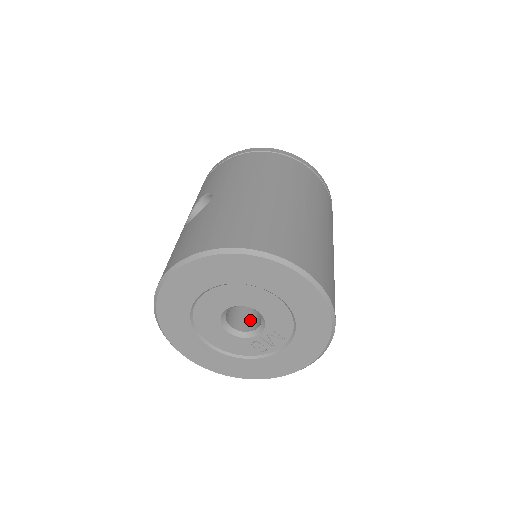
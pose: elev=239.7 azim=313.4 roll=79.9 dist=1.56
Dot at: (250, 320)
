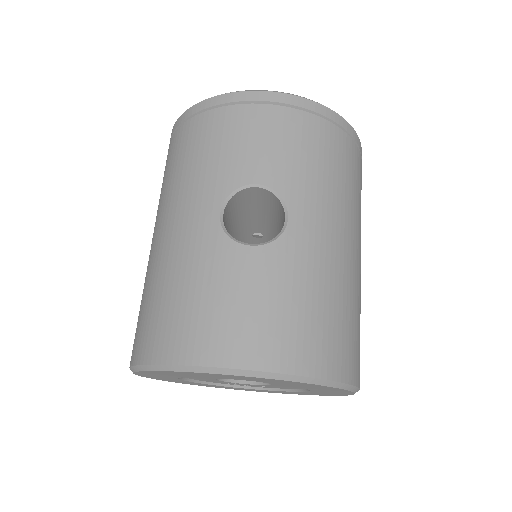
Dot at: occluded
